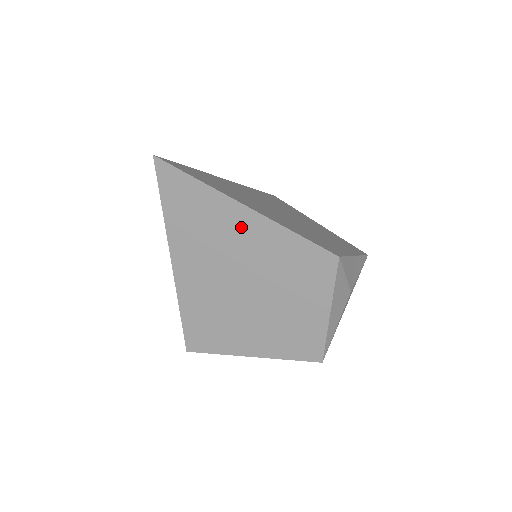
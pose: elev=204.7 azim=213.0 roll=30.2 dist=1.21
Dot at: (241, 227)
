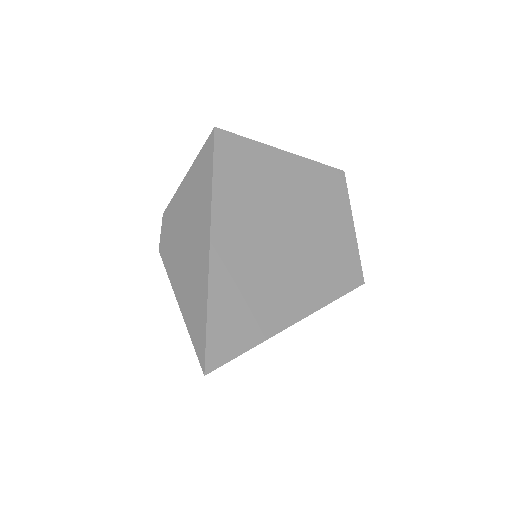
Dot at: occluded
